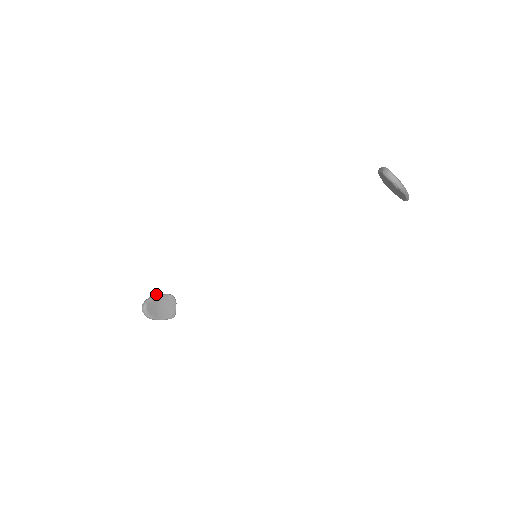
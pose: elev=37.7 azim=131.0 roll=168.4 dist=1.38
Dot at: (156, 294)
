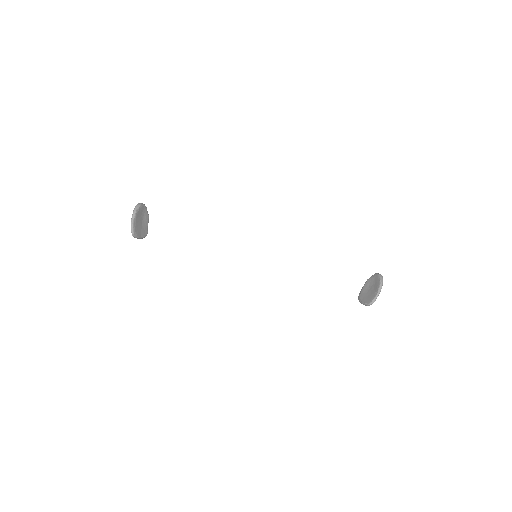
Dot at: (148, 218)
